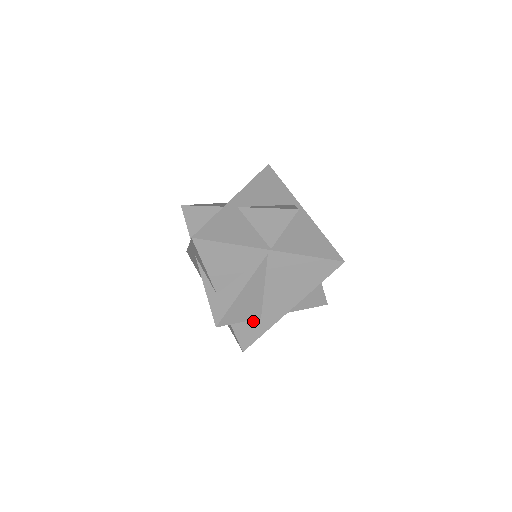
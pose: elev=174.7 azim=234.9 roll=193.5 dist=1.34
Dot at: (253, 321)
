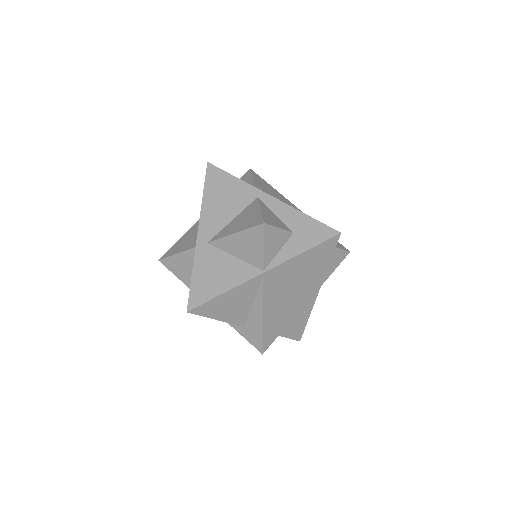
Dot at: (291, 321)
